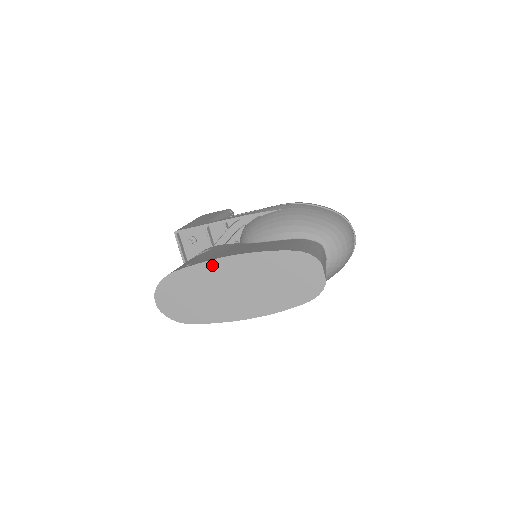
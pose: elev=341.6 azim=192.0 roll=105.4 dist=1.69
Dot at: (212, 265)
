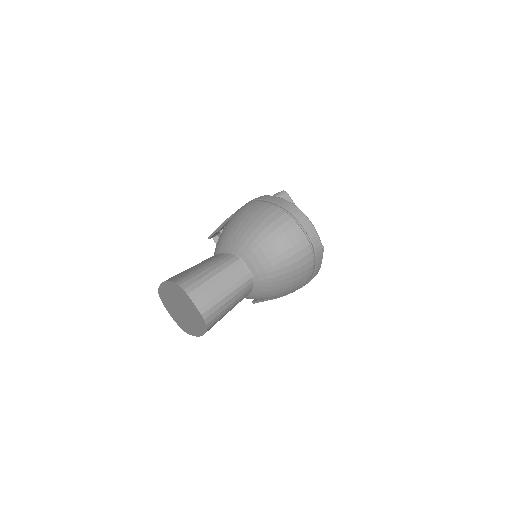
Dot at: (162, 289)
